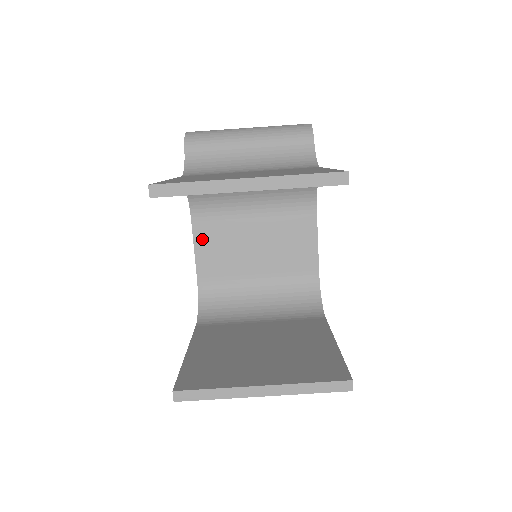
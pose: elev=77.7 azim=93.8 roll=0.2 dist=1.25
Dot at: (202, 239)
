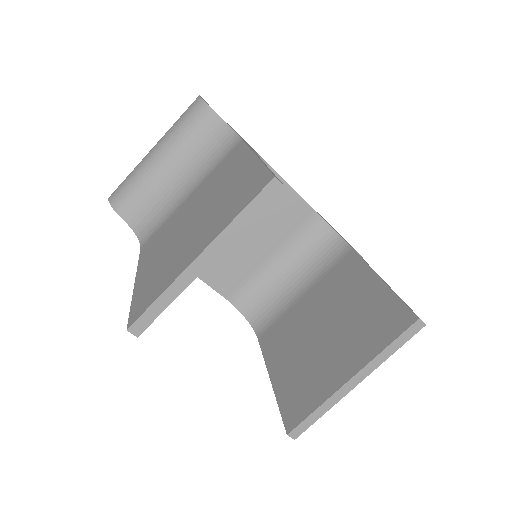
Dot at: occluded
